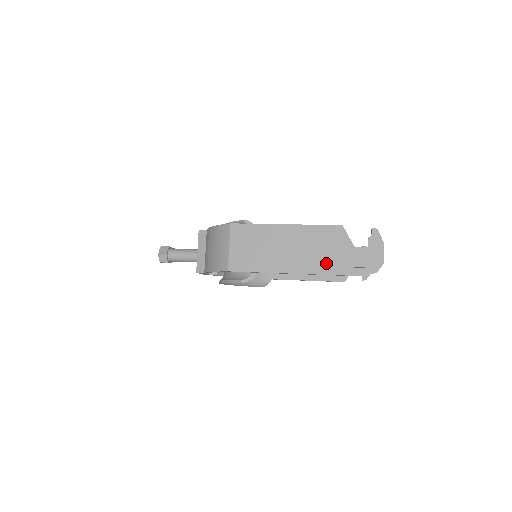
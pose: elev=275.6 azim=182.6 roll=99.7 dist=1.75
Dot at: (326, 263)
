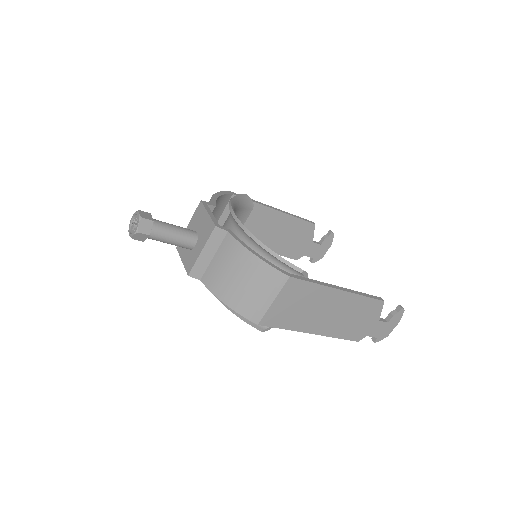
Dot at: (349, 330)
